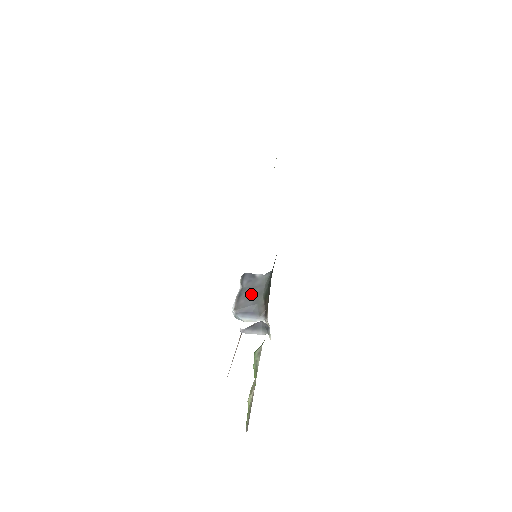
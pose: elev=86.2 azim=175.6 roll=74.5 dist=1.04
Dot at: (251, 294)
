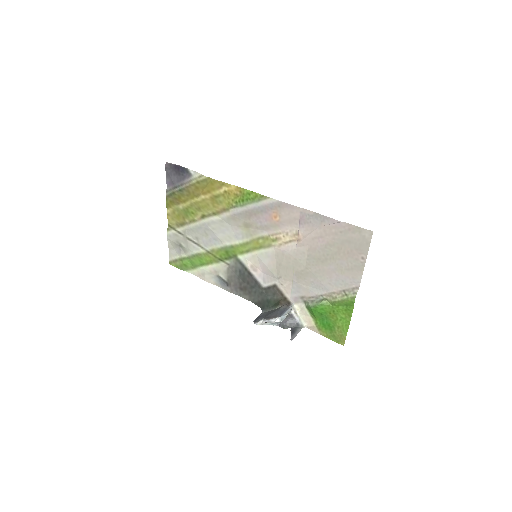
Dot at: (271, 313)
